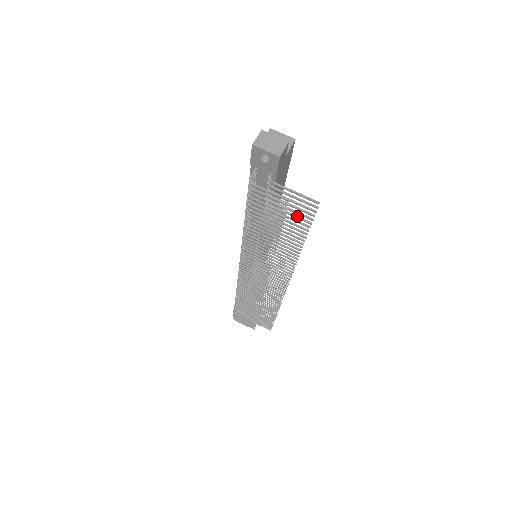
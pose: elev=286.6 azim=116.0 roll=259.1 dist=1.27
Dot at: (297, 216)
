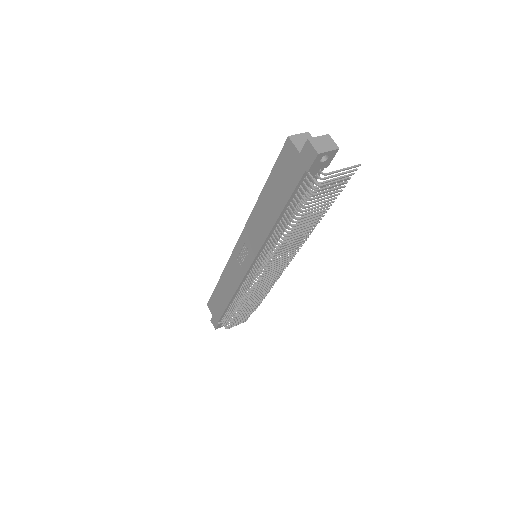
Dot at: occluded
